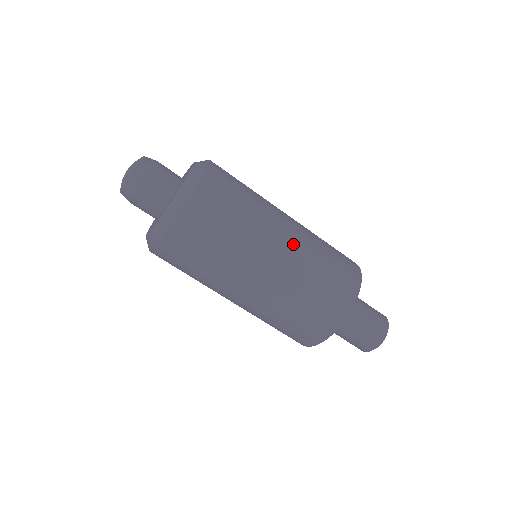
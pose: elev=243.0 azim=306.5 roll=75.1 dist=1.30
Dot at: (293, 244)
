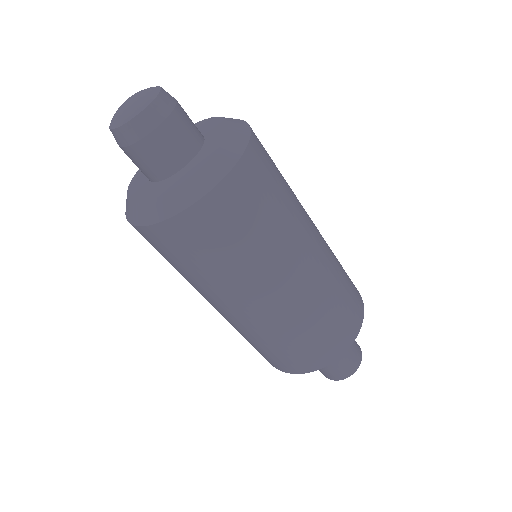
Dot at: occluded
